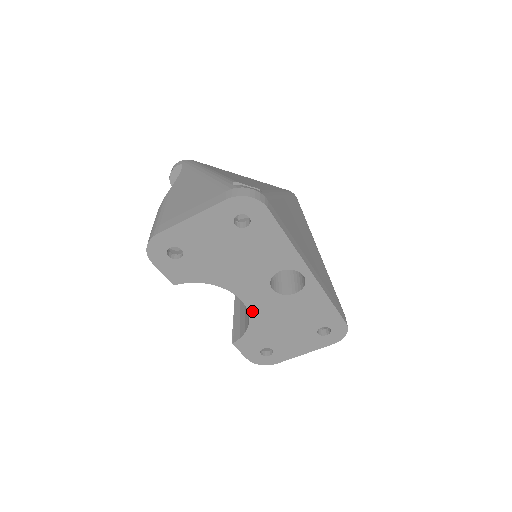
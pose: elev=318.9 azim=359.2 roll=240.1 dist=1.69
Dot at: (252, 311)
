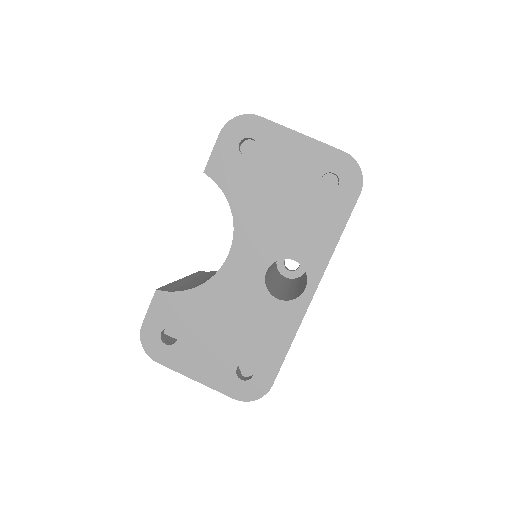
Dot at: (221, 274)
